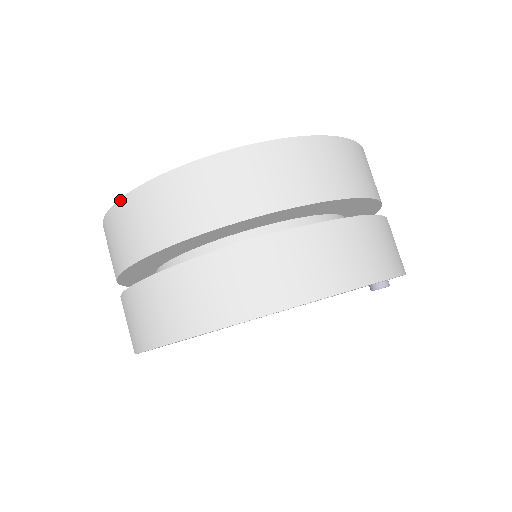
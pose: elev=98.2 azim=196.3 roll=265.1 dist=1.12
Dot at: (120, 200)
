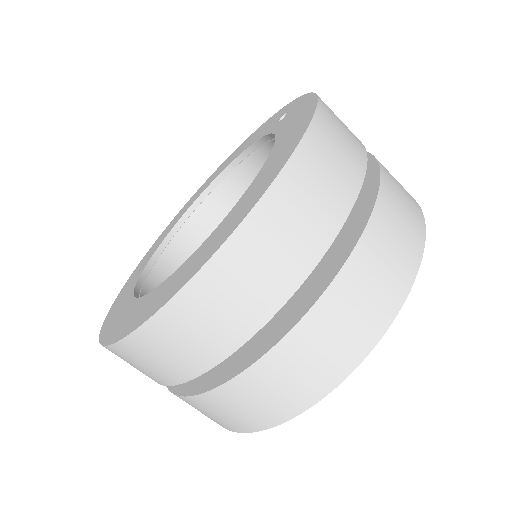
Dot at: (139, 329)
